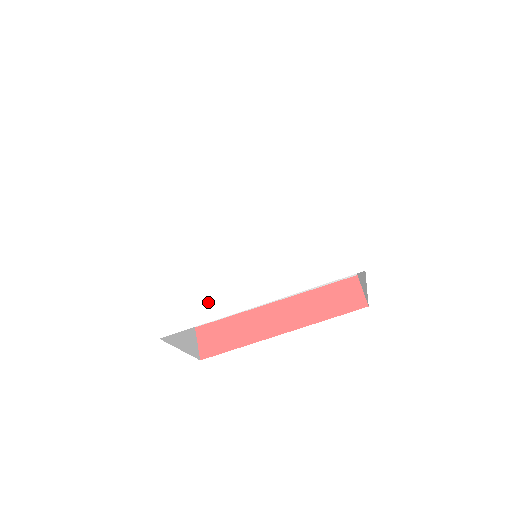
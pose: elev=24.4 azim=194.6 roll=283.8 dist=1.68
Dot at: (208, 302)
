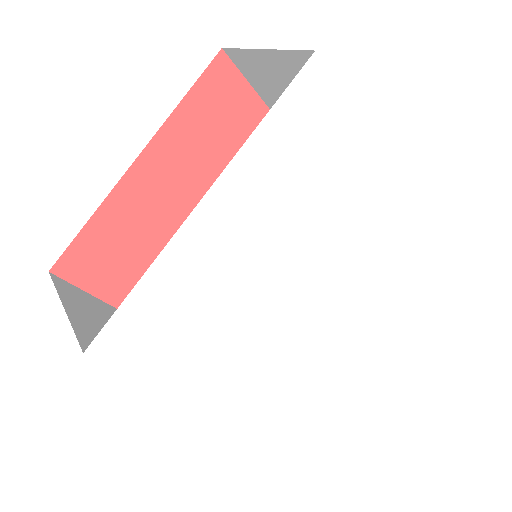
Dot at: (300, 371)
